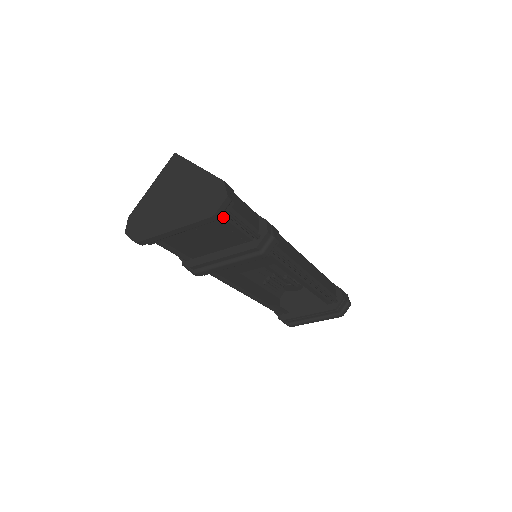
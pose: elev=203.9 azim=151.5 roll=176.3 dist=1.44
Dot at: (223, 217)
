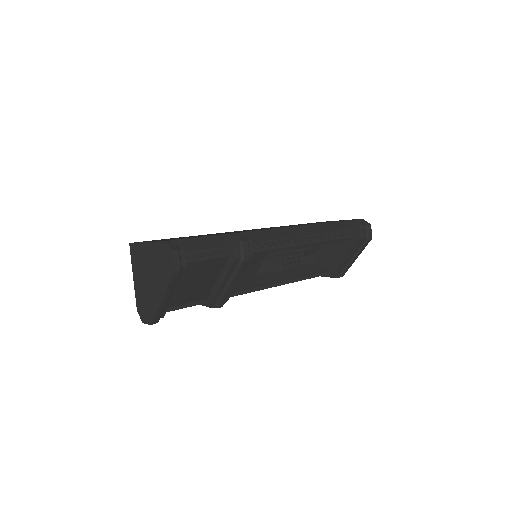
Dot at: (185, 265)
